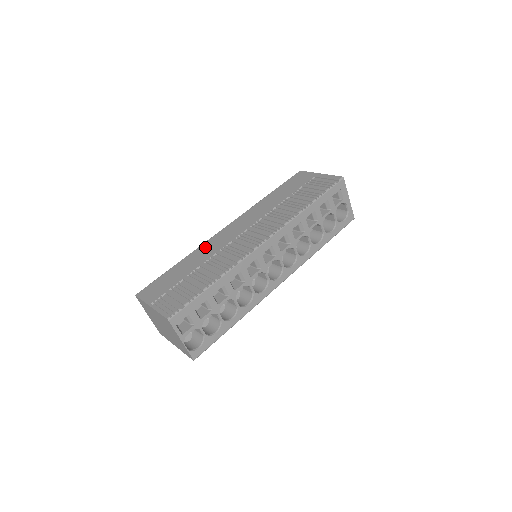
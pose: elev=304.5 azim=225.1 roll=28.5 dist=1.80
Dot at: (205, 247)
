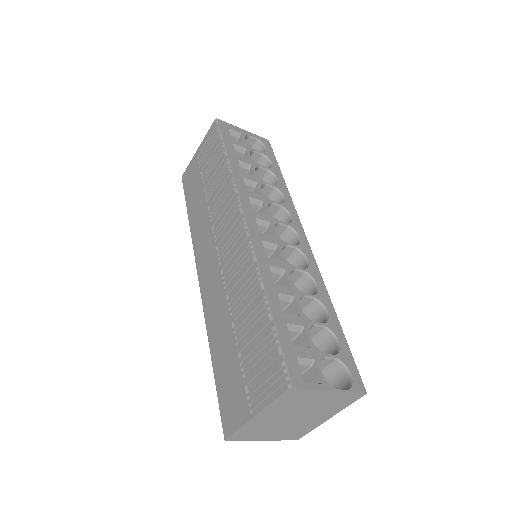
Dot at: (210, 312)
